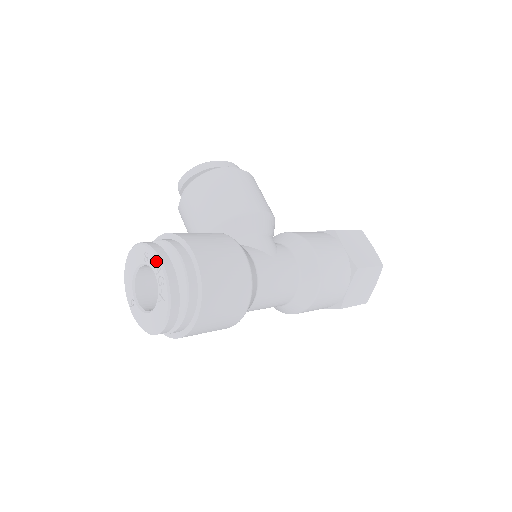
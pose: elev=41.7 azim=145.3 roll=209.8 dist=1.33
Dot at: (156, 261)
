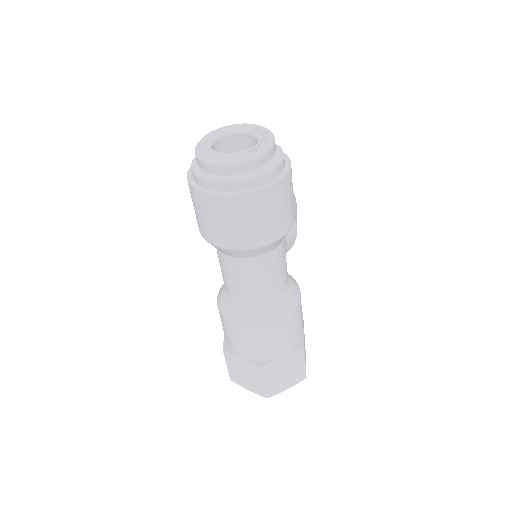
Dot at: (269, 134)
